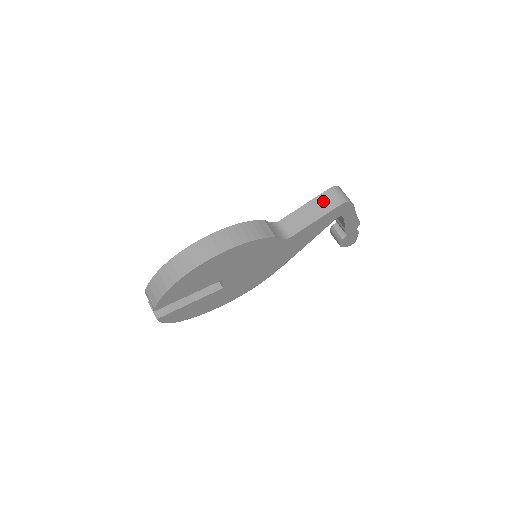
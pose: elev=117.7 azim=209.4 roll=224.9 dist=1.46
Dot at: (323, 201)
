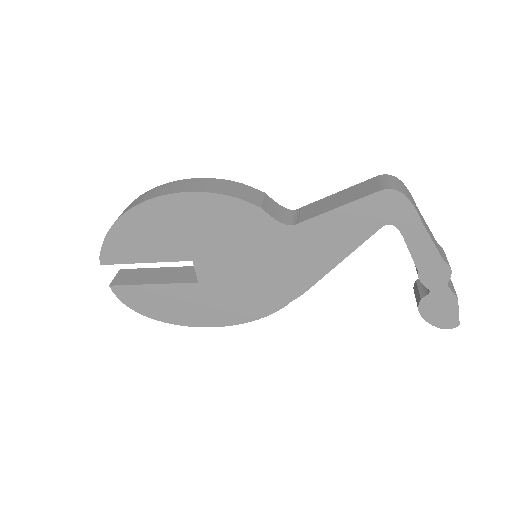
Dot at: (361, 188)
